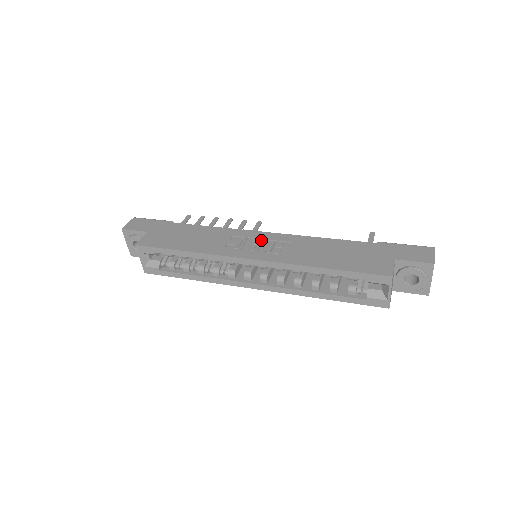
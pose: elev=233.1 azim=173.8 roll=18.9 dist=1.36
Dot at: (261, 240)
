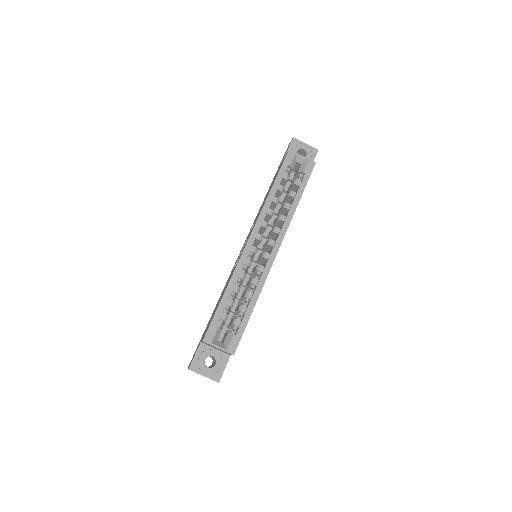
Dot at: occluded
